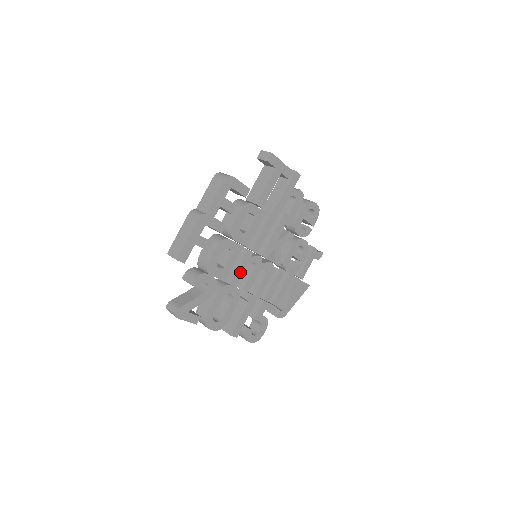
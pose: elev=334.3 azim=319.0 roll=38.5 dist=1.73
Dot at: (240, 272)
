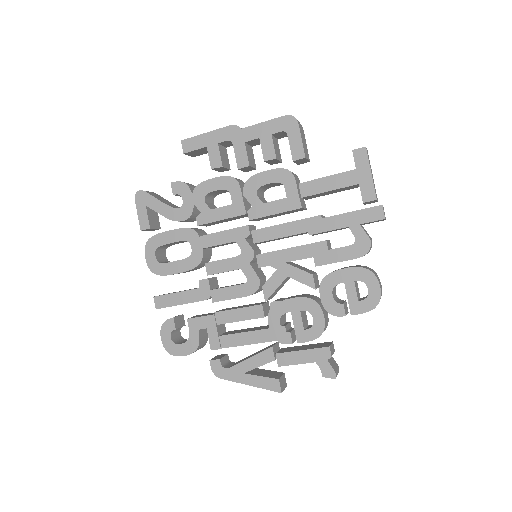
Dot at: (220, 238)
